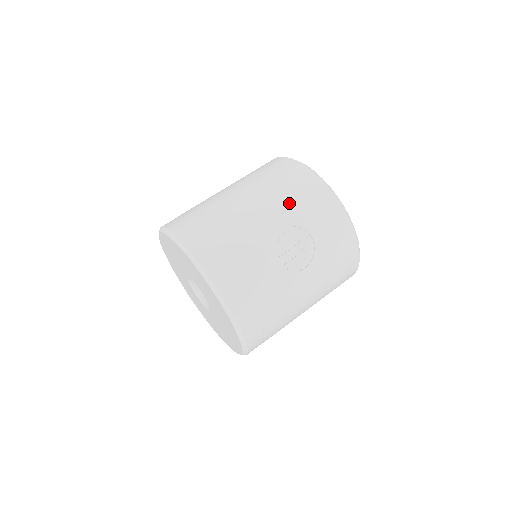
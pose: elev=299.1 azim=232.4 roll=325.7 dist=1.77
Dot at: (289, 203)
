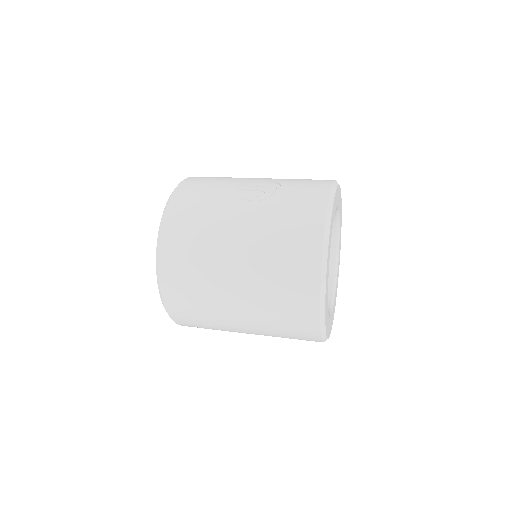
Dot at: occluded
